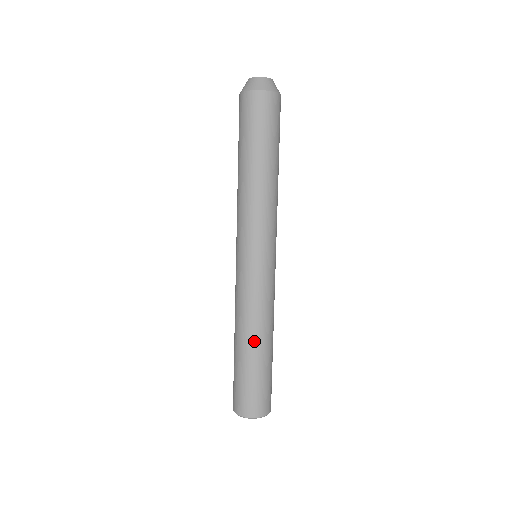
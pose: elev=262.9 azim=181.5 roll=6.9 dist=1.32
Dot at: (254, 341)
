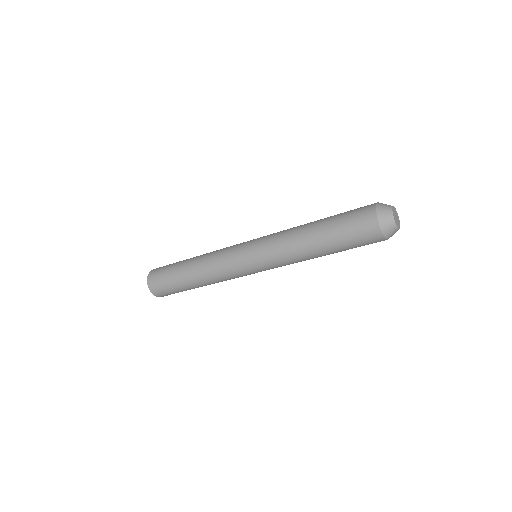
Dot at: occluded
